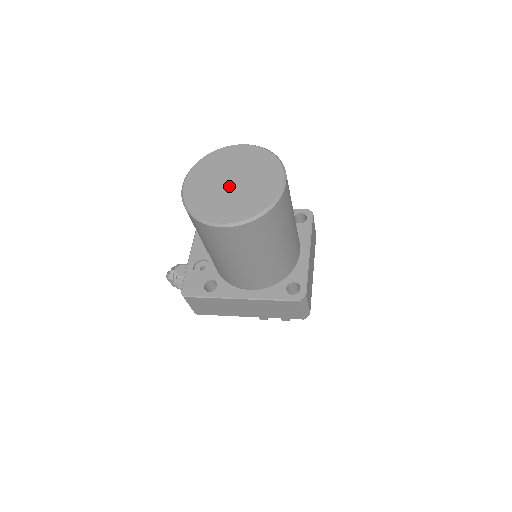
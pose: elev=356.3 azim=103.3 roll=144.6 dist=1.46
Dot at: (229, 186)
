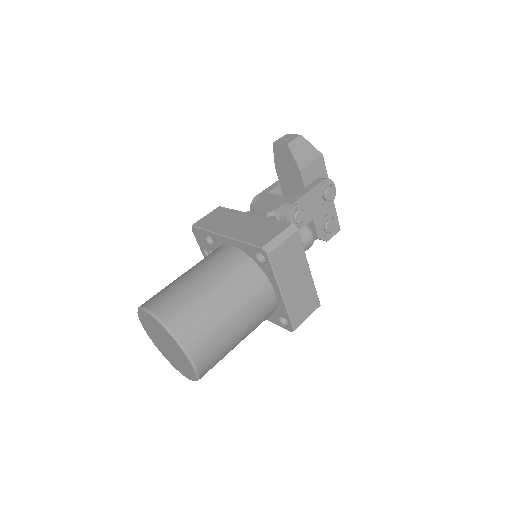
Dot at: (167, 349)
